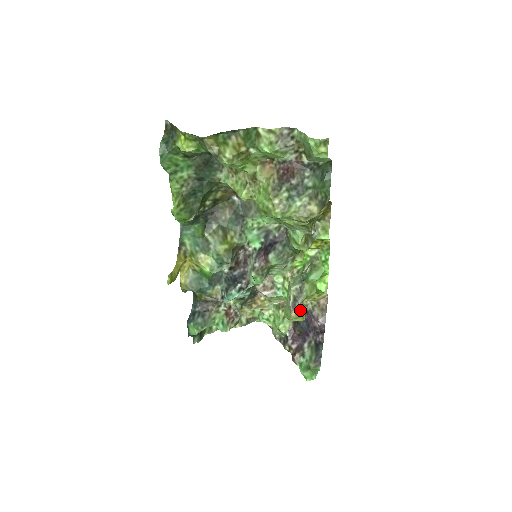
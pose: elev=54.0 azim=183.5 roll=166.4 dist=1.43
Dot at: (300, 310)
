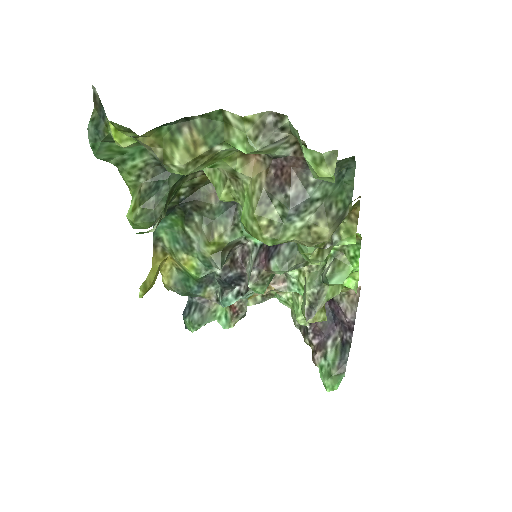
Dot at: (320, 312)
